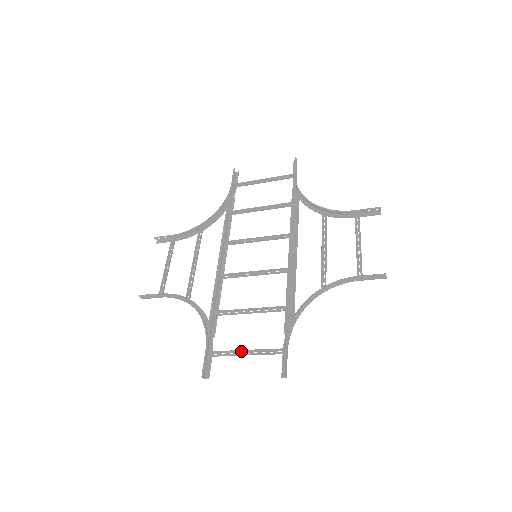
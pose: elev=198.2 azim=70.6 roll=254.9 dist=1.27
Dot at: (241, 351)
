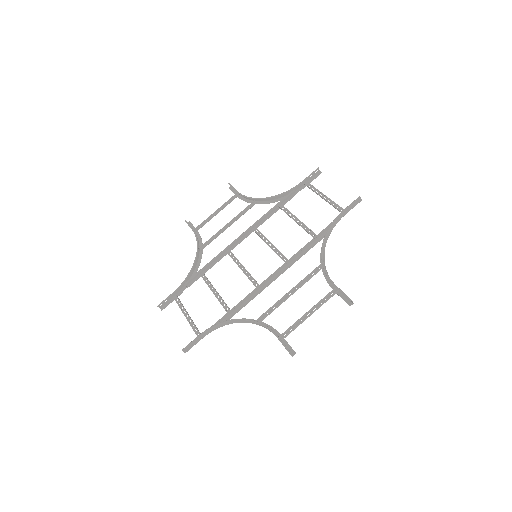
Dot at: (187, 312)
